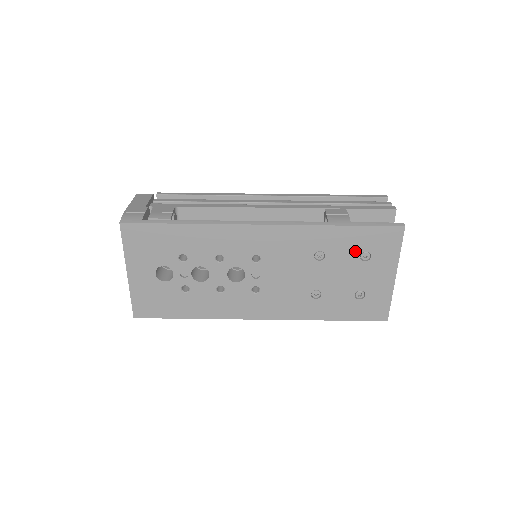
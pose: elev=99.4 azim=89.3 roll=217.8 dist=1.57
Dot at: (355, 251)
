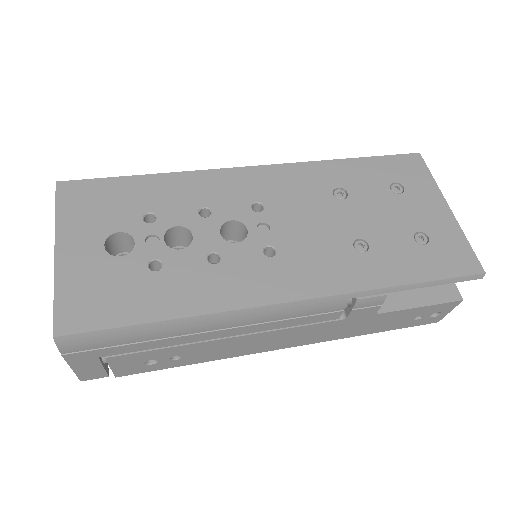
Dot at: (381, 184)
